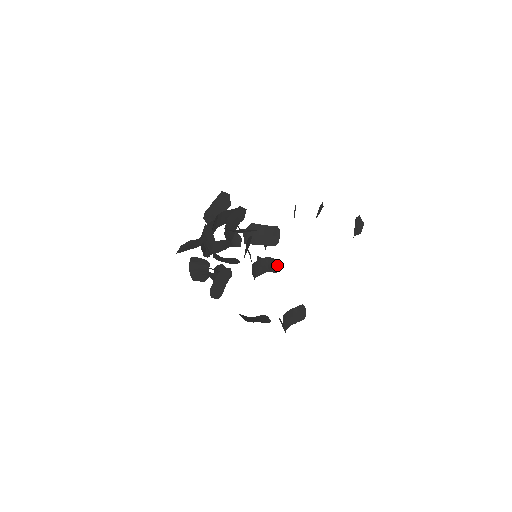
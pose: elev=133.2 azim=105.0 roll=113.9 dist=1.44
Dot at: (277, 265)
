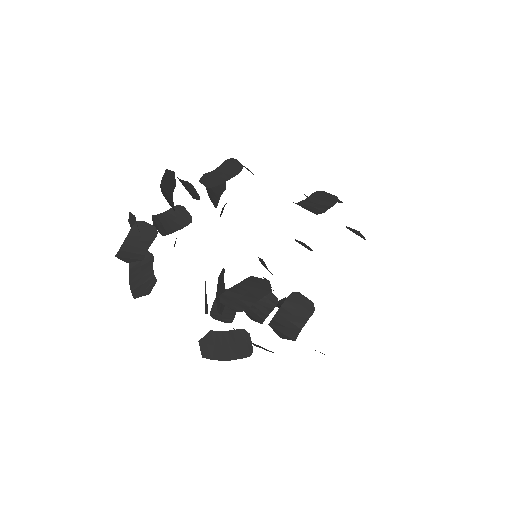
Dot at: occluded
